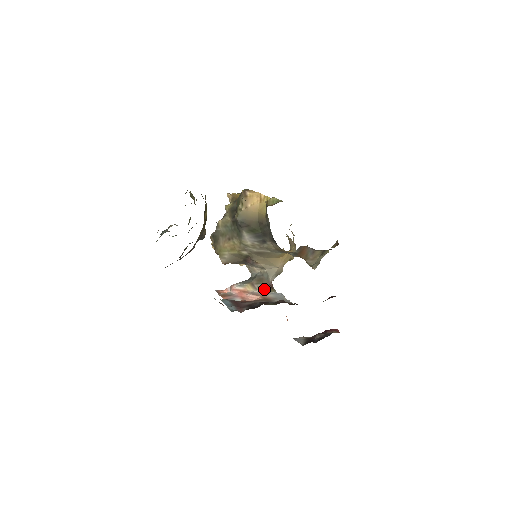
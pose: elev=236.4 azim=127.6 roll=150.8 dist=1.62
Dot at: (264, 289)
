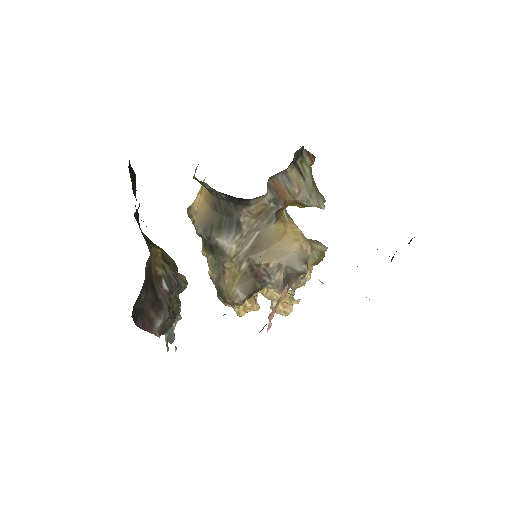
Dot at: (295, 280)
